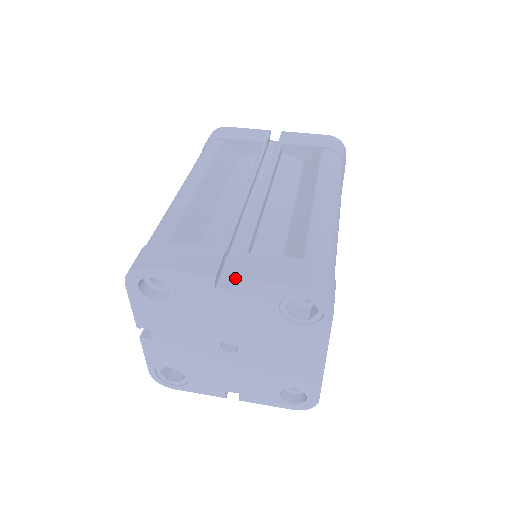
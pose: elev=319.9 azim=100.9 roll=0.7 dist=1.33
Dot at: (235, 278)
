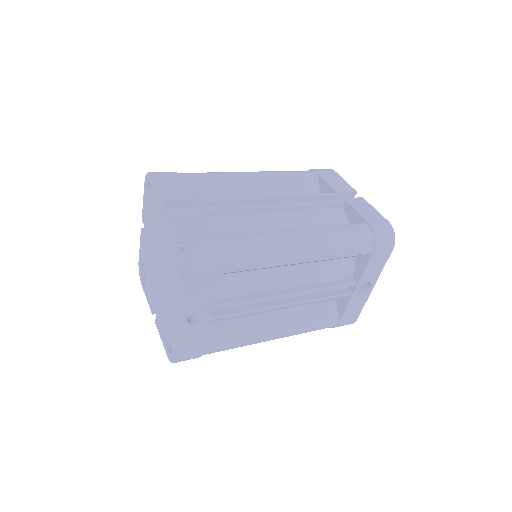
Dot at: (169, 209)
